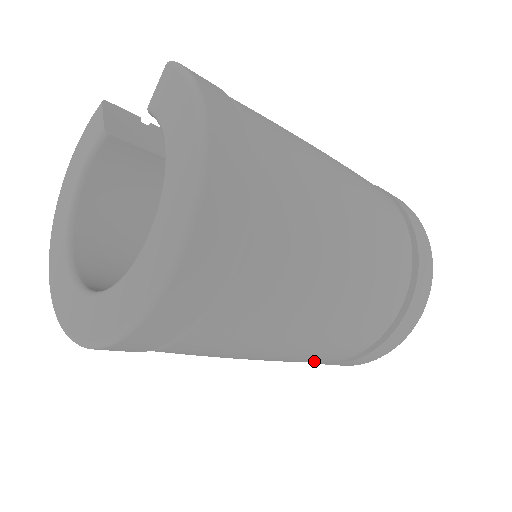
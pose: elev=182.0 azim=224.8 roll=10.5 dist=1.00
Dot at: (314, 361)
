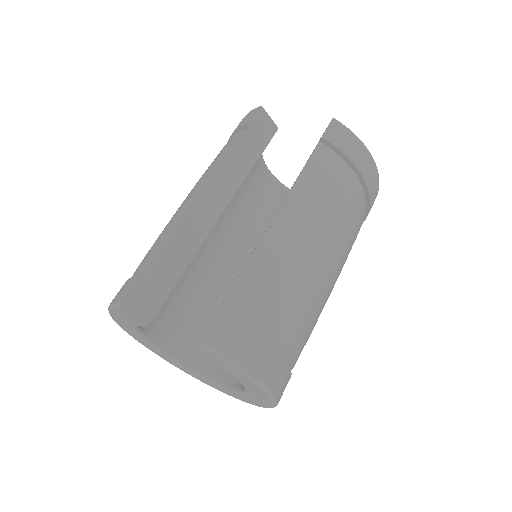
Dot at: occluded
